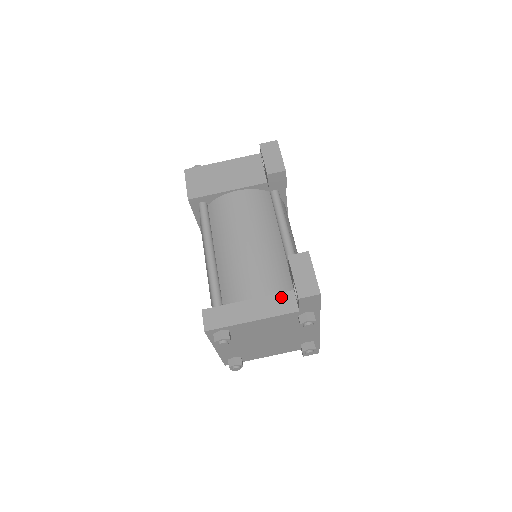
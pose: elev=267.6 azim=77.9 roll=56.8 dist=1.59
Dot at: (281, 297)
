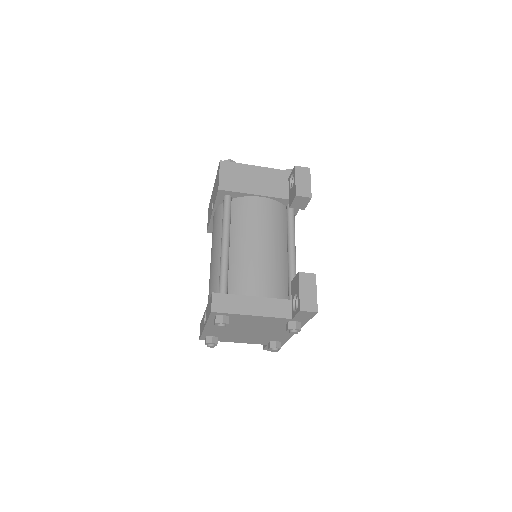
Dot at: (280, 302)
